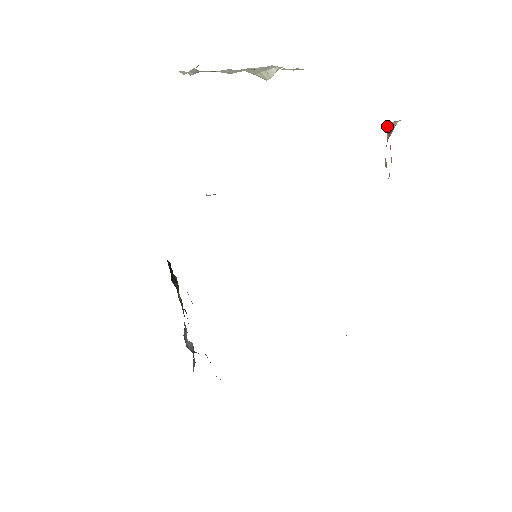
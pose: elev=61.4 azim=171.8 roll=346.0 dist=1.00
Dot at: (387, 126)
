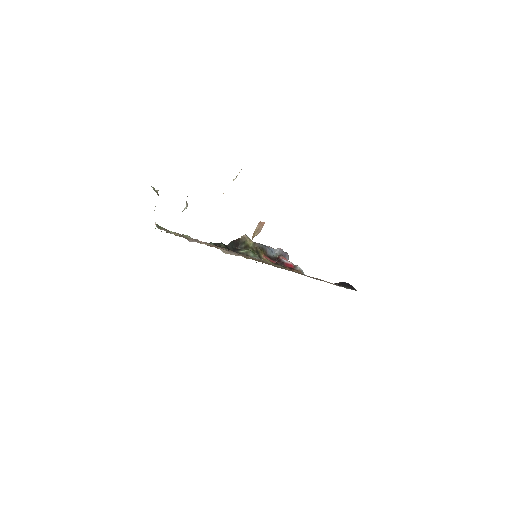
Dot at: (253, 234)
